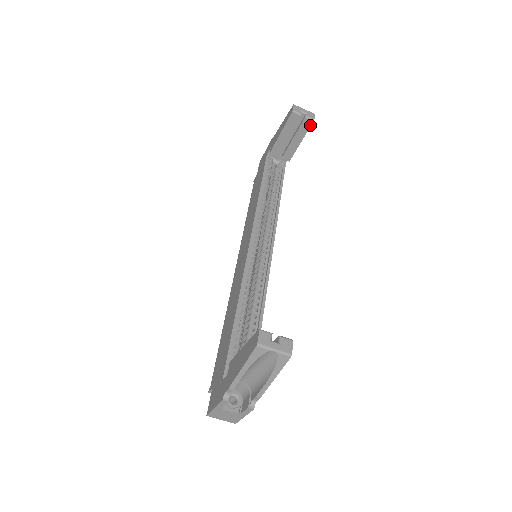
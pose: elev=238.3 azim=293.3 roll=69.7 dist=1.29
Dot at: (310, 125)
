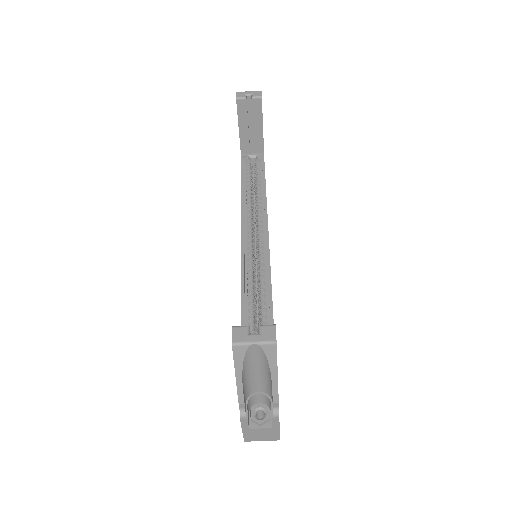
Dot at: (261, 104)
